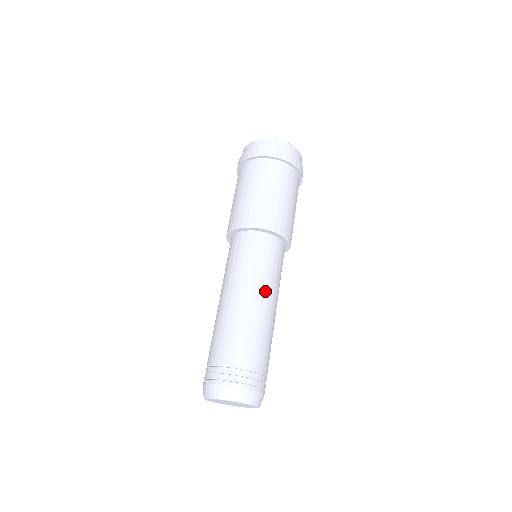
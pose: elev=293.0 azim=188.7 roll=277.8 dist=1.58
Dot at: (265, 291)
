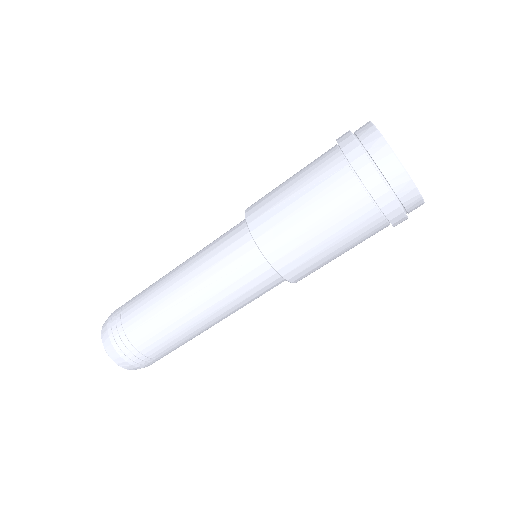
Dot at: occluded
